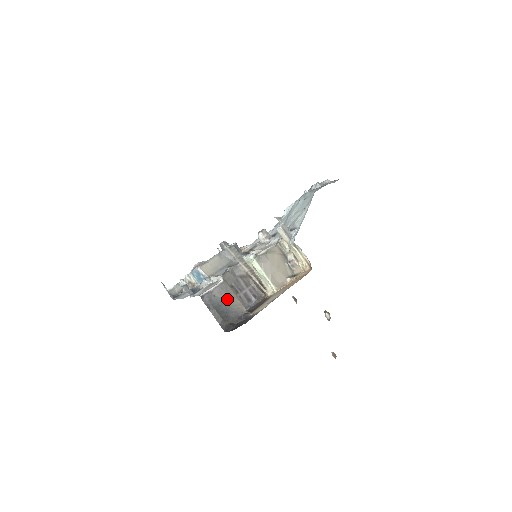
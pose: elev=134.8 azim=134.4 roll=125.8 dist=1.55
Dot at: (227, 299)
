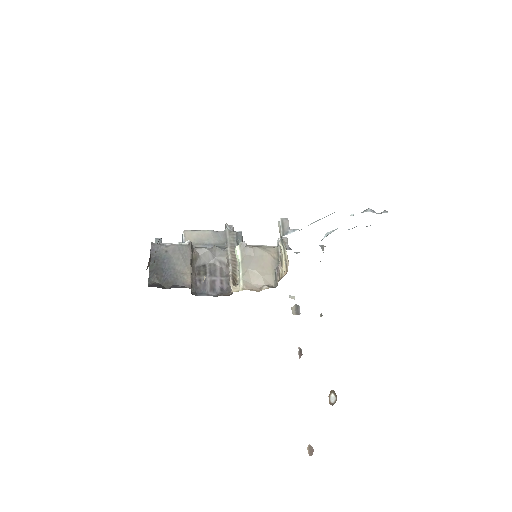
Dot at: (177, 262)
